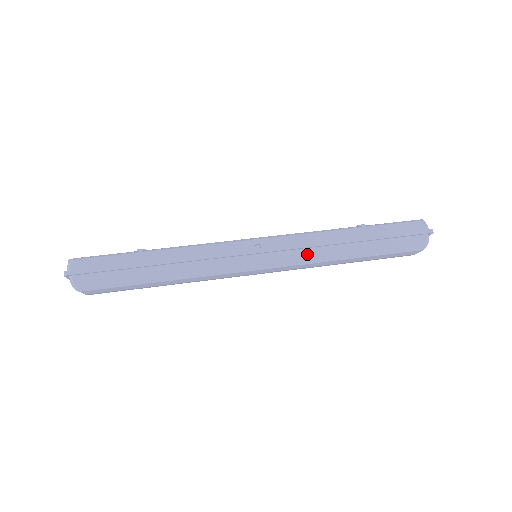
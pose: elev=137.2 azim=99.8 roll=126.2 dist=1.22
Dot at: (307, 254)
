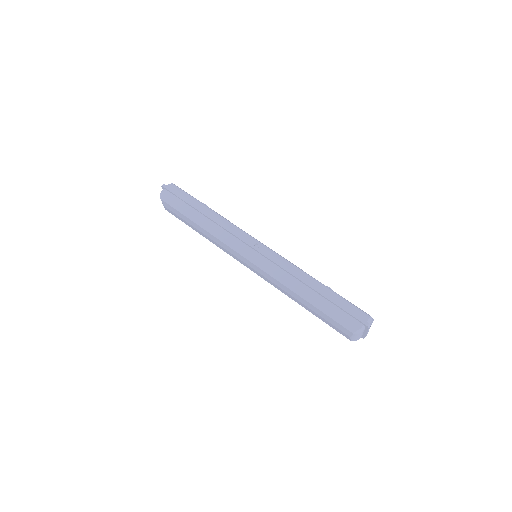
Dot at: (279, 272)
